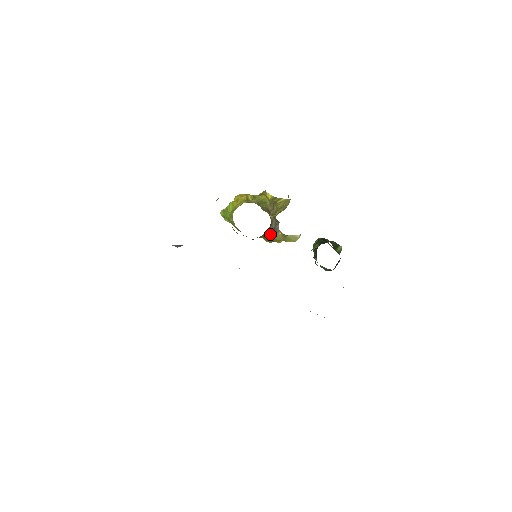
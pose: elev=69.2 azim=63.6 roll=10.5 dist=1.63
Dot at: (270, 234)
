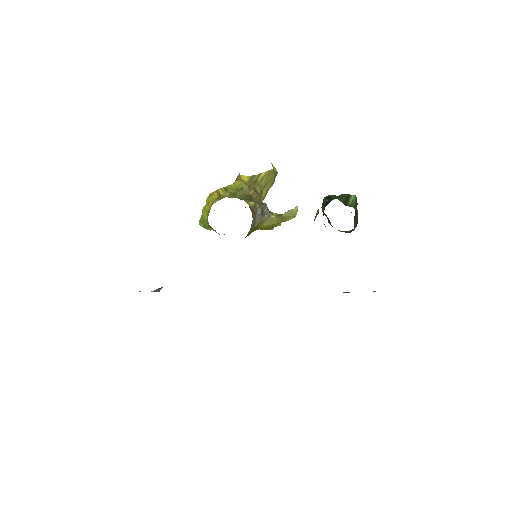
Dot at: (262, 223)
